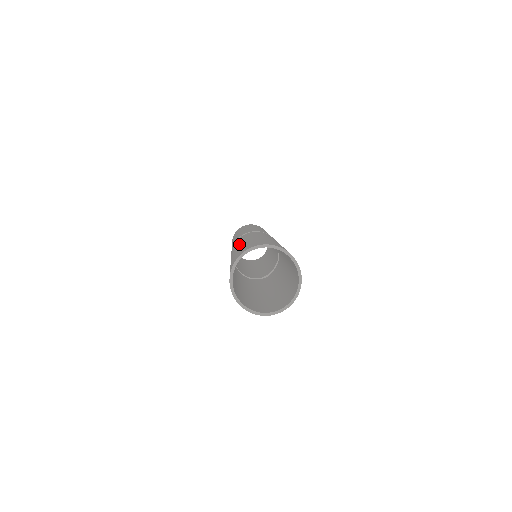
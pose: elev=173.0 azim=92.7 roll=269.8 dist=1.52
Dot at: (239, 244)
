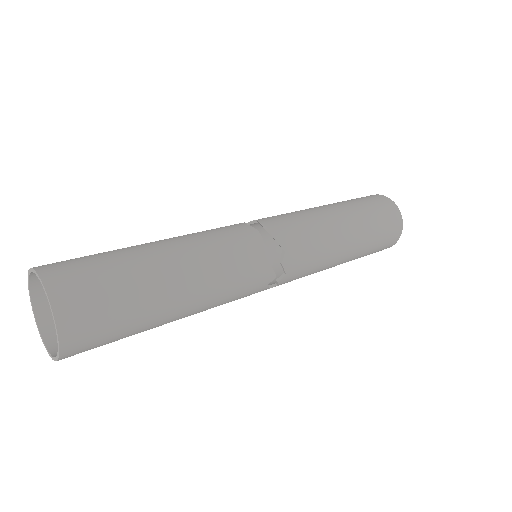
Dot at: occluded
